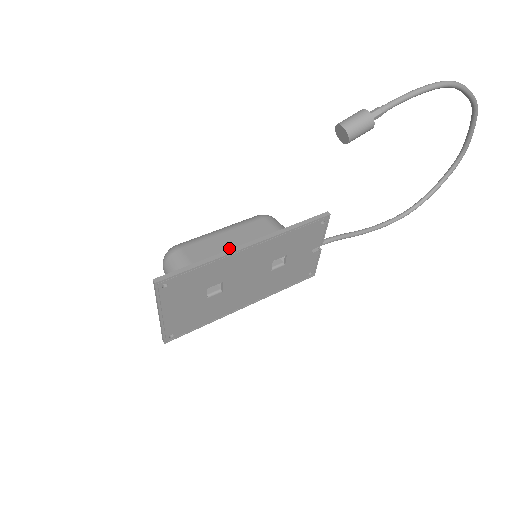
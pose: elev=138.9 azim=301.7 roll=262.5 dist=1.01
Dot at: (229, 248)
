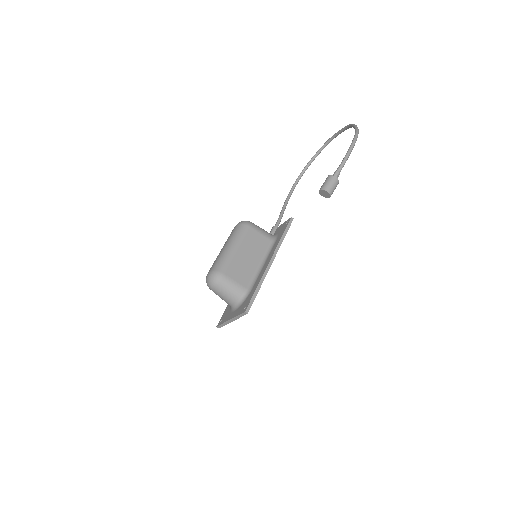
Dot at: (249, 262)
